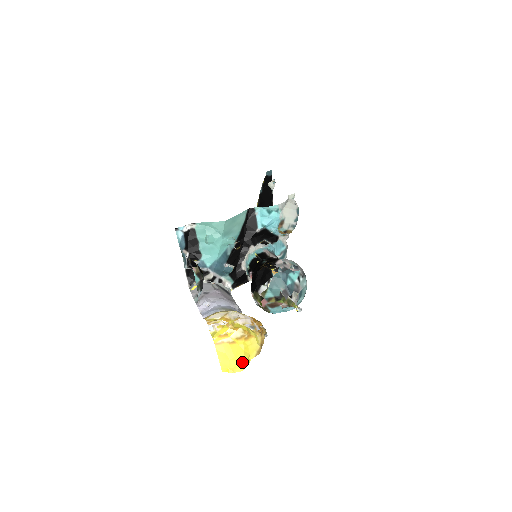
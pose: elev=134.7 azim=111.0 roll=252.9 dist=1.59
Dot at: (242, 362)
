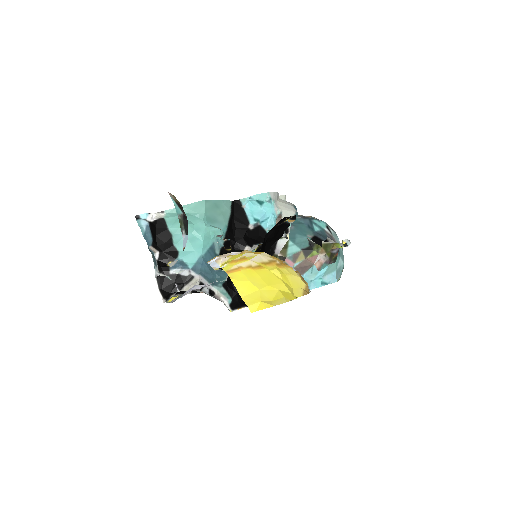
Dot at: (283, 293)
